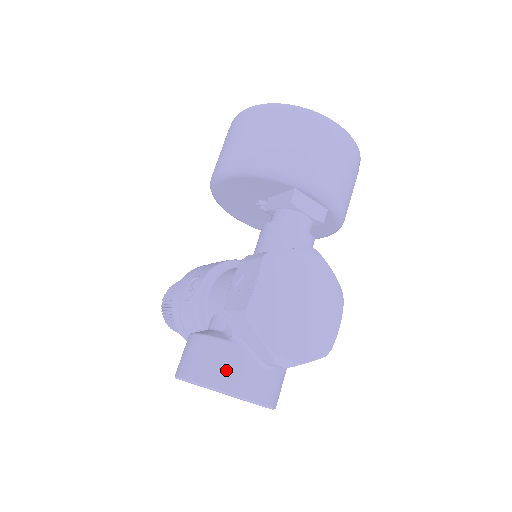
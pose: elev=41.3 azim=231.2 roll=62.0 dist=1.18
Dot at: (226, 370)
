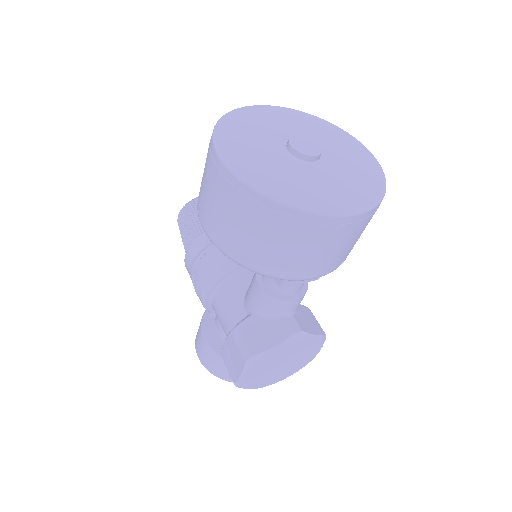
Dot at: (228, 374)
